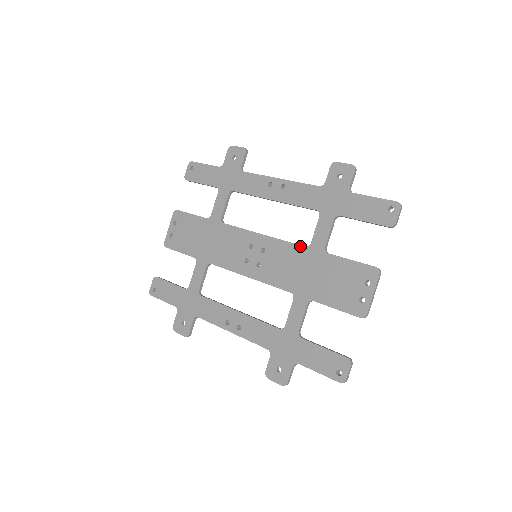
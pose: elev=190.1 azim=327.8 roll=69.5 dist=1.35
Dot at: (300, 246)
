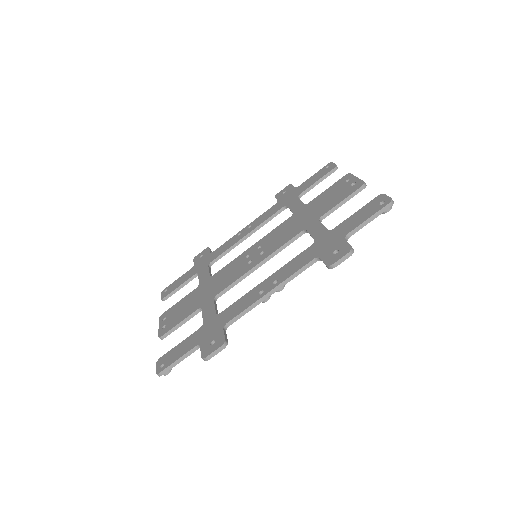
Dot at: (286, 220)
